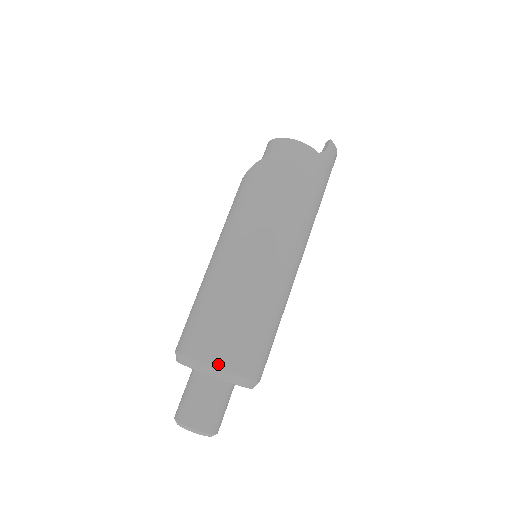
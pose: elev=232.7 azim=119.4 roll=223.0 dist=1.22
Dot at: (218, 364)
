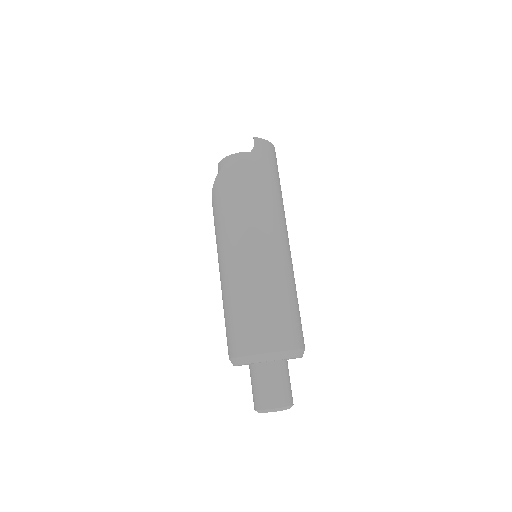
Dot at: (253, 351)
